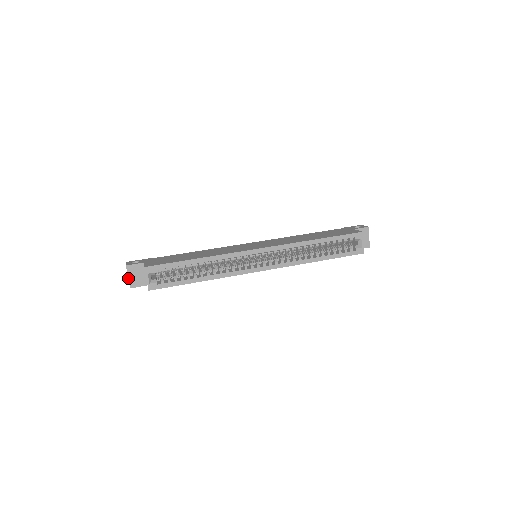
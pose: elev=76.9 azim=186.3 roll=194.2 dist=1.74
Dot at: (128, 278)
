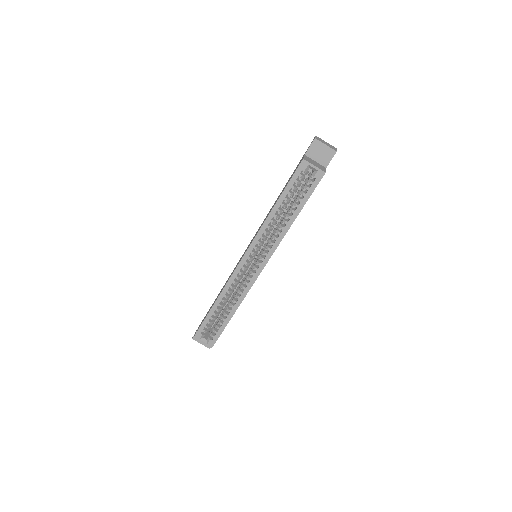
Dot at: occluded
